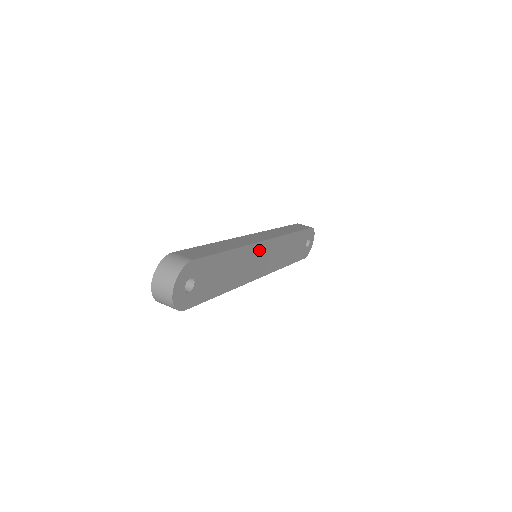
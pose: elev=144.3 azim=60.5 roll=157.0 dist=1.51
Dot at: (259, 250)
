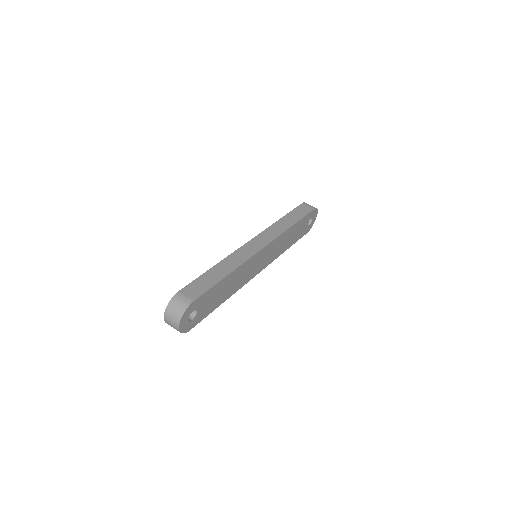
Dot at: (257, 258)
